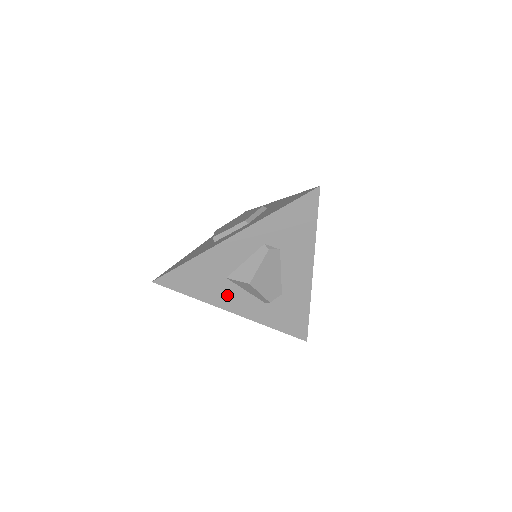
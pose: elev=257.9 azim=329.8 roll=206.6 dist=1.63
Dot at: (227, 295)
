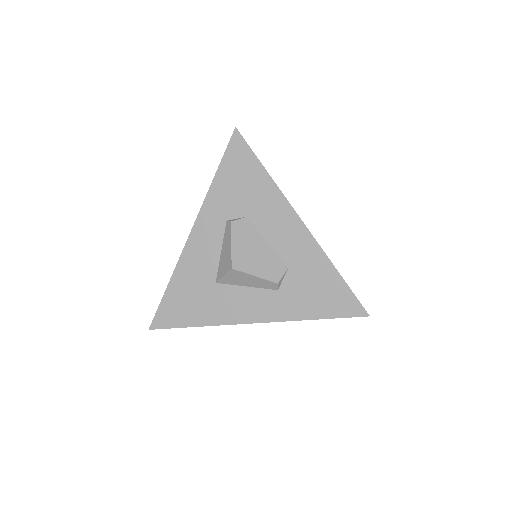
Dot at: (230, 304)
